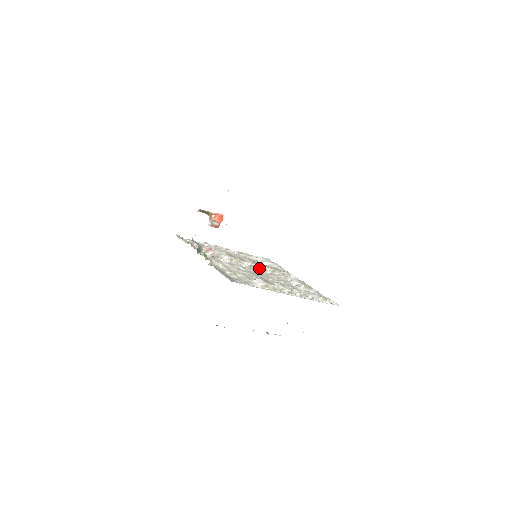
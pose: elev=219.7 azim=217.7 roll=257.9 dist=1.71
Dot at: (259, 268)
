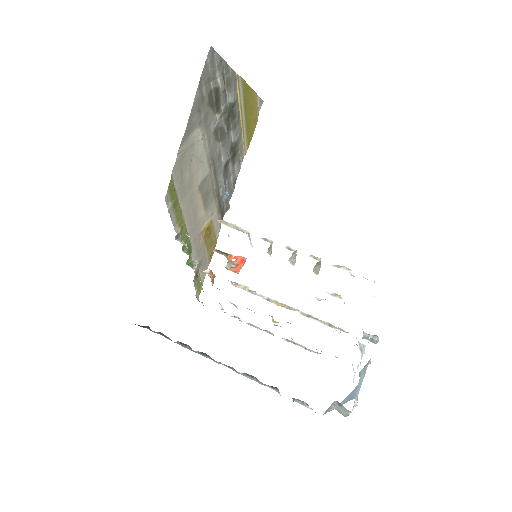
Dot at: (282, 306)
